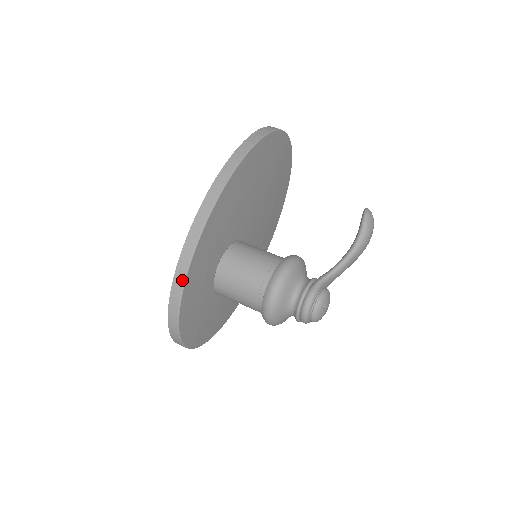
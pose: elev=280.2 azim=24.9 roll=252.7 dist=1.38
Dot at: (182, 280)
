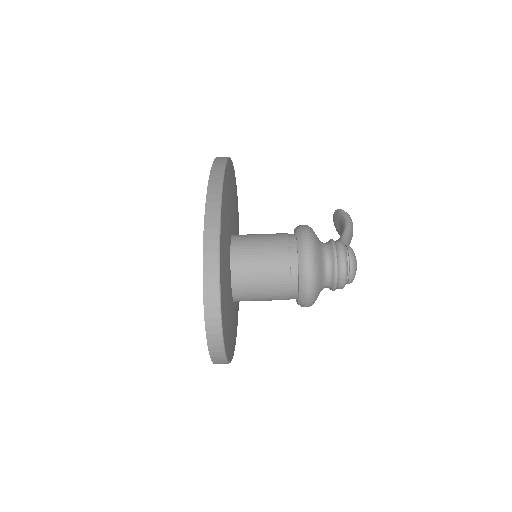
Dot at: (217, 210)
